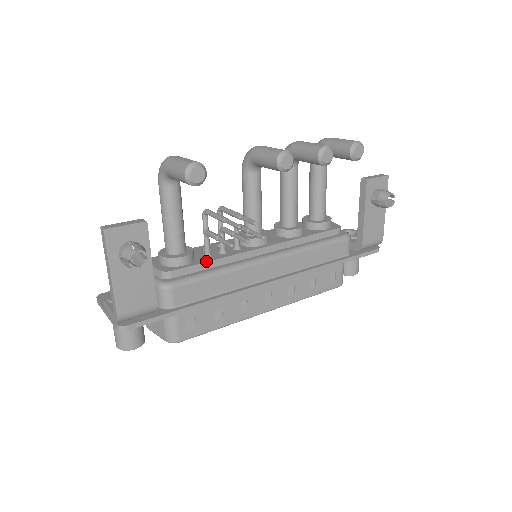
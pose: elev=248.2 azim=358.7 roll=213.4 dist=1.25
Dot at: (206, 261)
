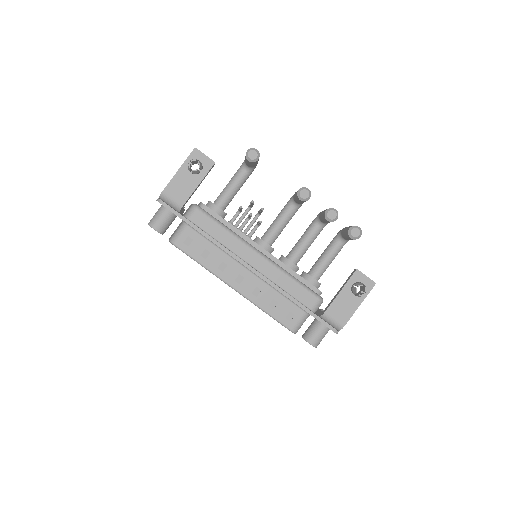
Dot at: occluded
